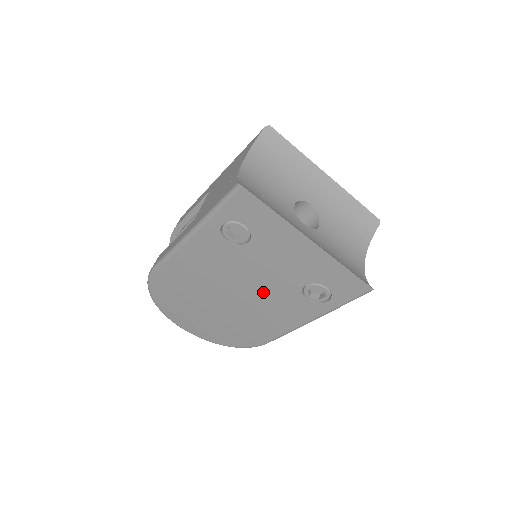
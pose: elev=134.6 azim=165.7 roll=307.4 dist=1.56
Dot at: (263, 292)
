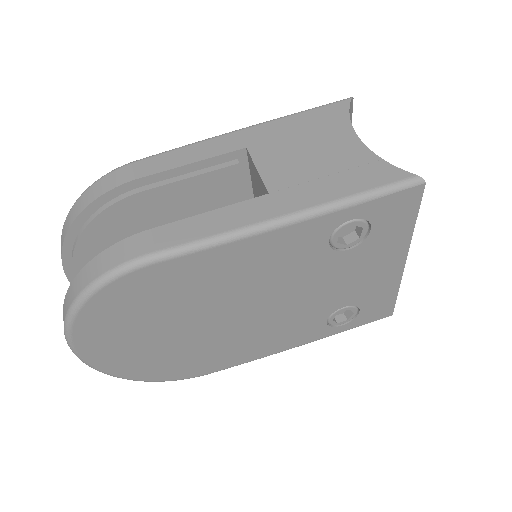
Dot at: (290, 311)
